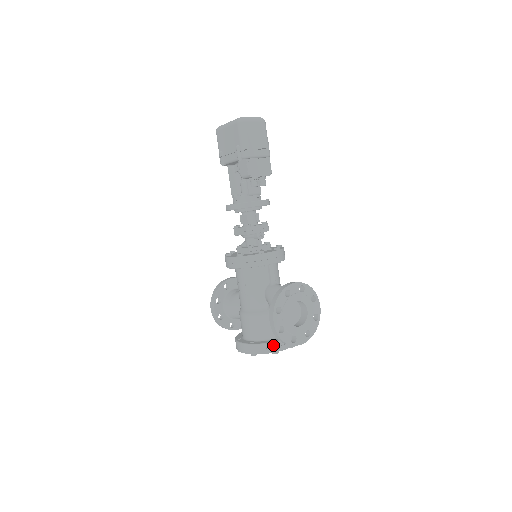
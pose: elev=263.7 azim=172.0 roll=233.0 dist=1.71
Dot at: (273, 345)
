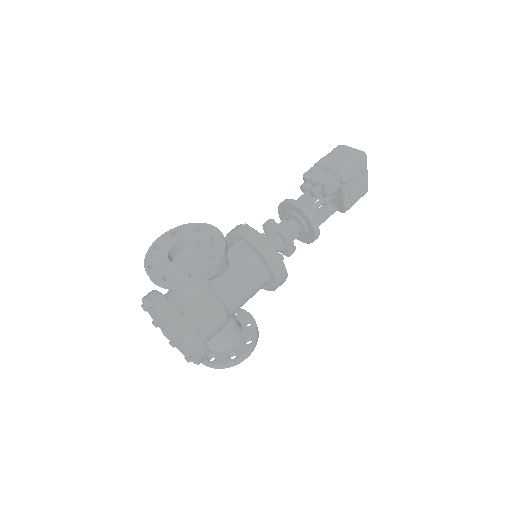
Dot at: (153, 292)
